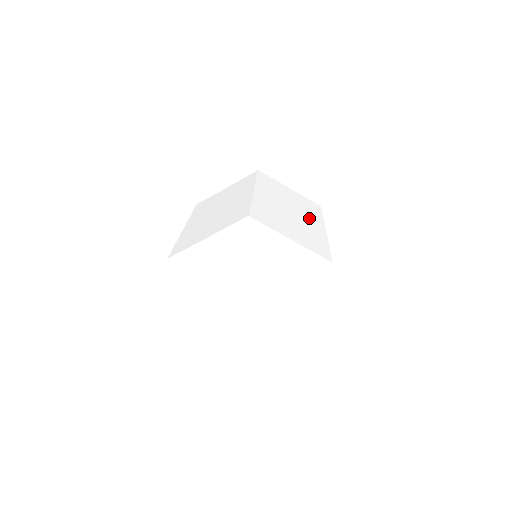
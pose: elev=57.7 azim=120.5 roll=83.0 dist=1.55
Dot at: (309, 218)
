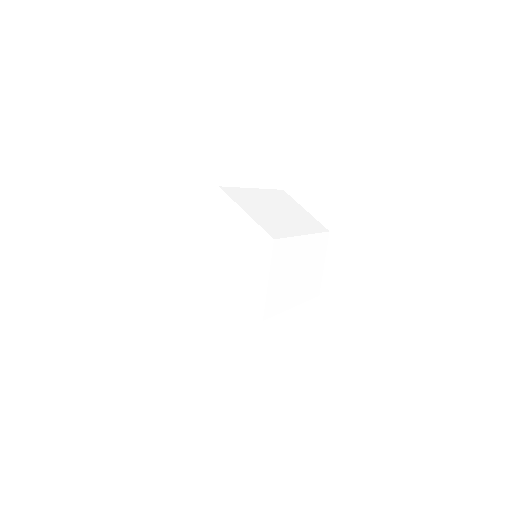
Dot at: (296, 223)
